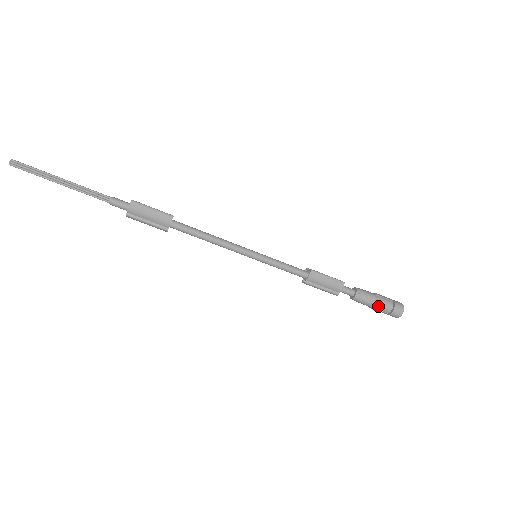
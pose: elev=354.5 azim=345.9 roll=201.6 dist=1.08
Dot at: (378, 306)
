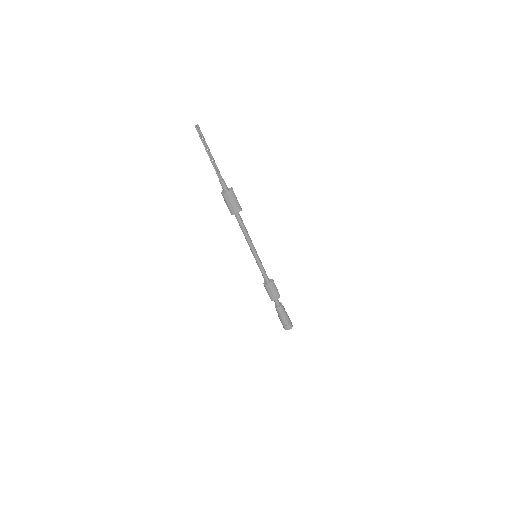
Dot at: (285, 318)
